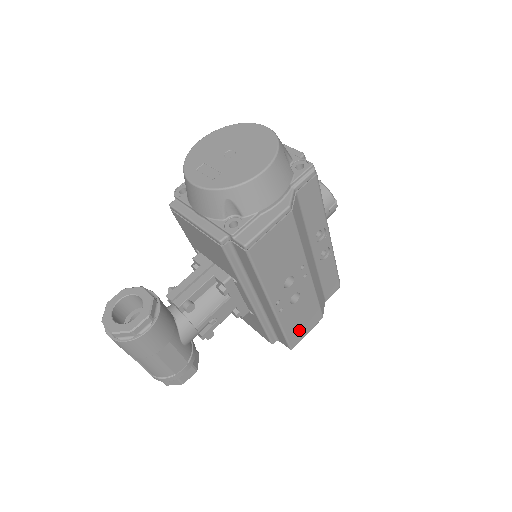
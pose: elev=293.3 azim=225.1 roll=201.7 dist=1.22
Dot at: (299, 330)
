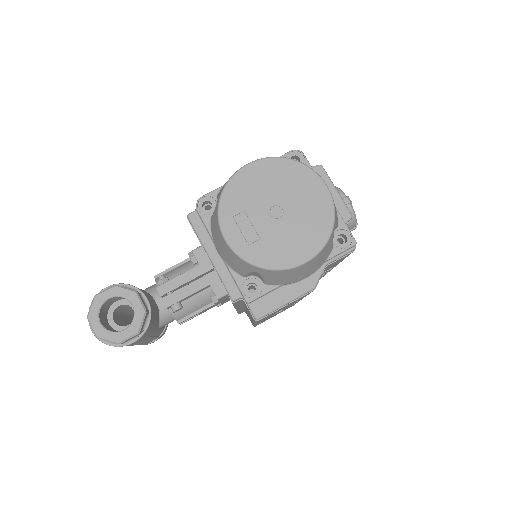
Dot at: occluded
